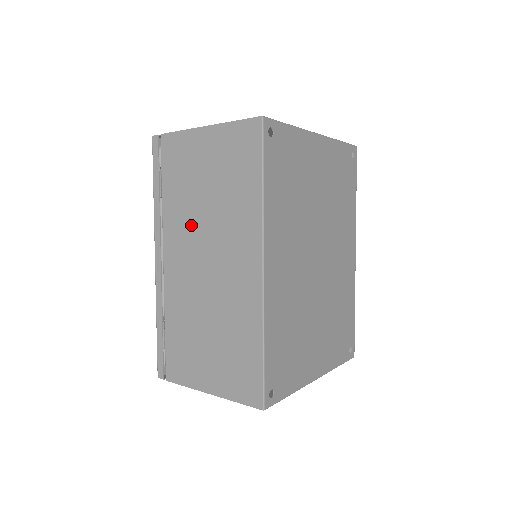
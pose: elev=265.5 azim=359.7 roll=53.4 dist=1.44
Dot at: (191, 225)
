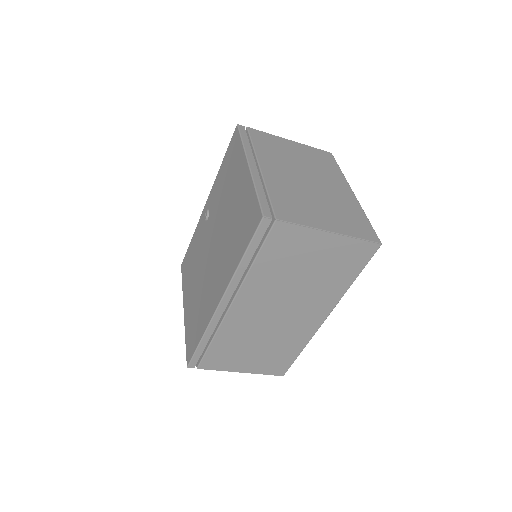
Dot at: (276, 290)
